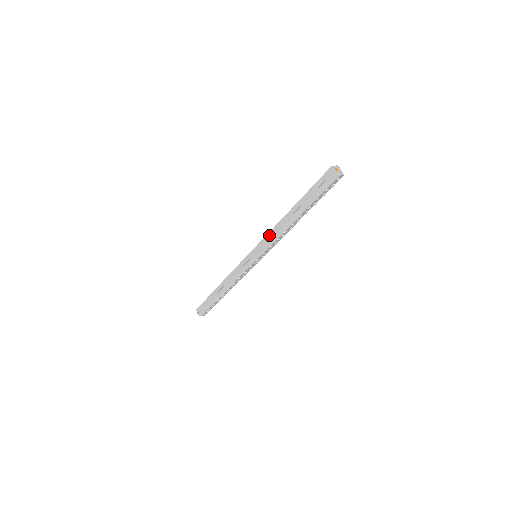
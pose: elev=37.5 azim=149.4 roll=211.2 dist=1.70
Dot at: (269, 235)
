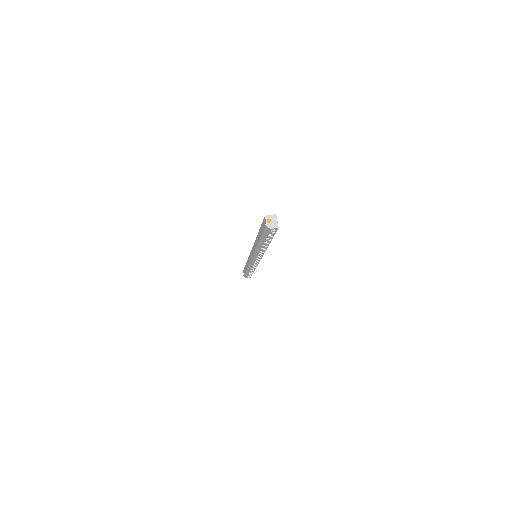
Dot at: (254, 246)
